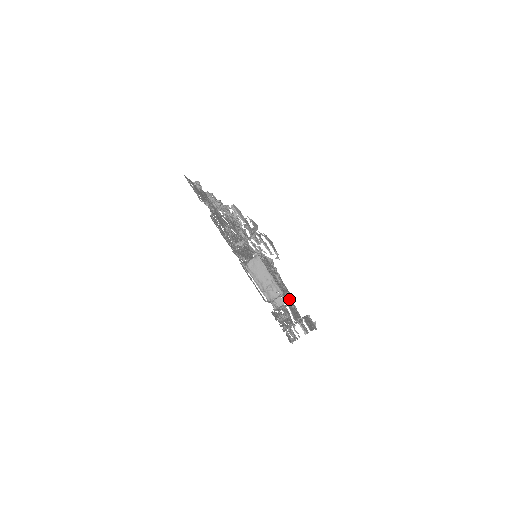
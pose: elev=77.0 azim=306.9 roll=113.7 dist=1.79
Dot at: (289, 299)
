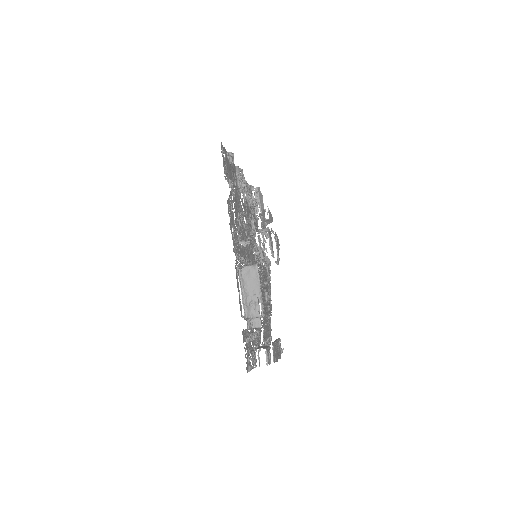
Dot at: (268, 320)
